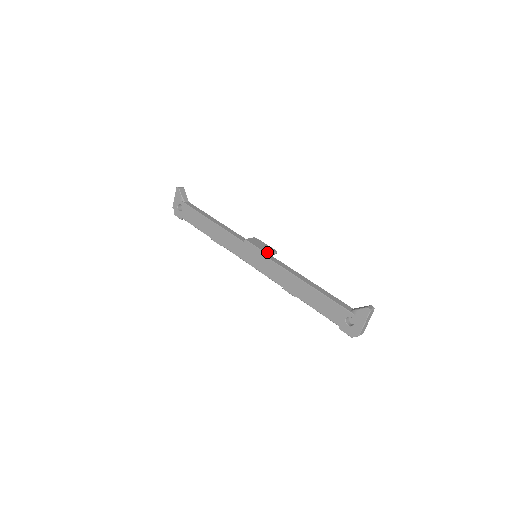
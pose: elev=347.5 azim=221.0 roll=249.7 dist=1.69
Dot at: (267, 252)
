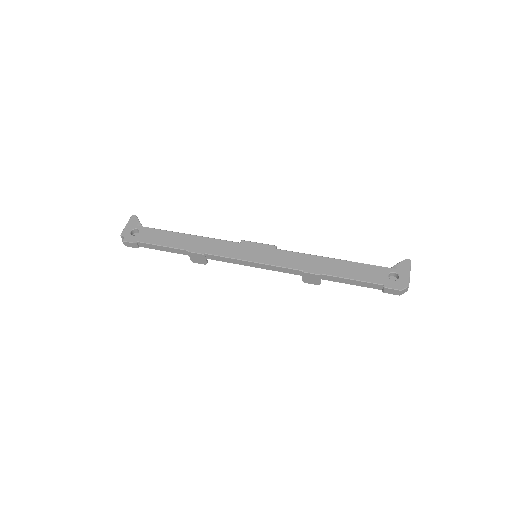
Dot at: (273, 246)
